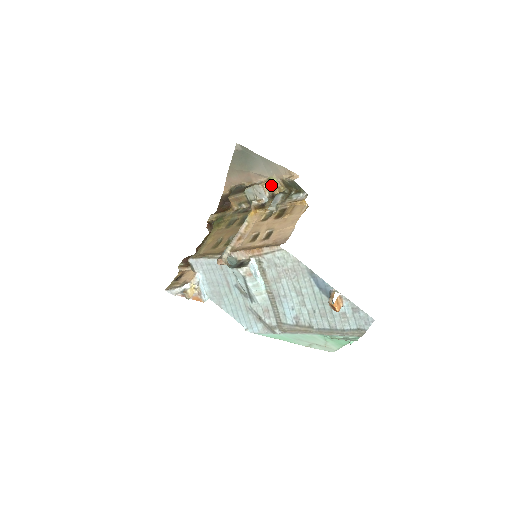
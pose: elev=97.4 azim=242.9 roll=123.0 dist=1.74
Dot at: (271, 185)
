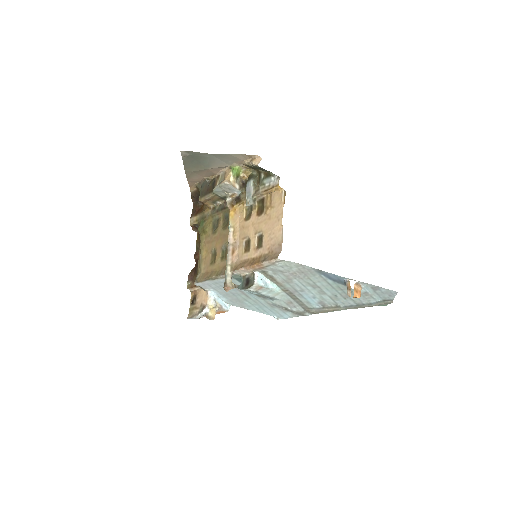
Dot at: (236, 175)
